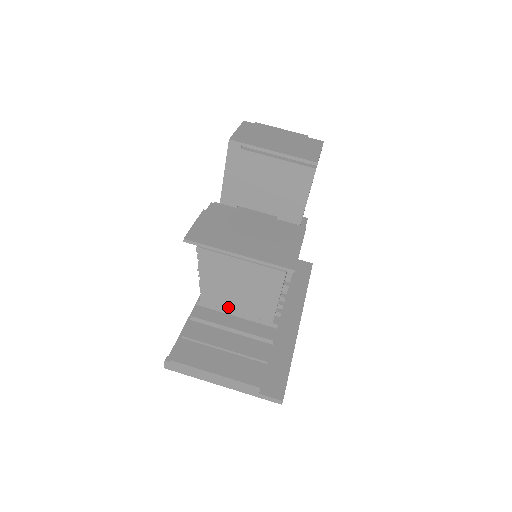
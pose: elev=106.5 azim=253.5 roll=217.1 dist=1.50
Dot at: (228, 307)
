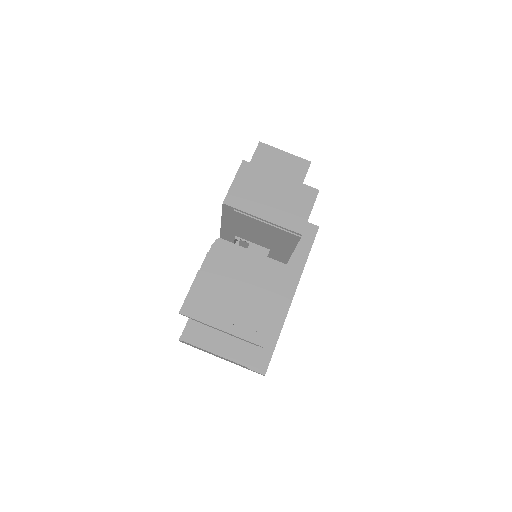
Dot at: occluded
